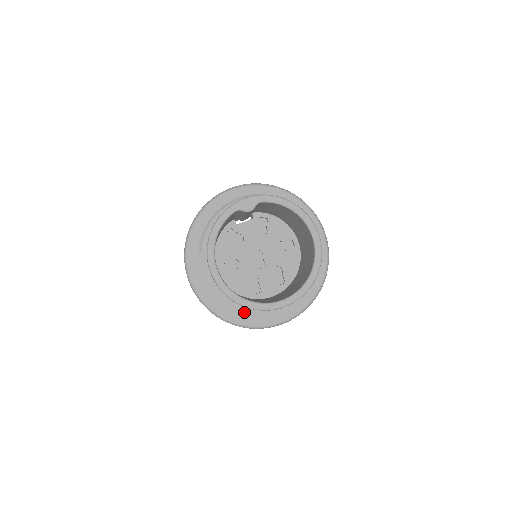
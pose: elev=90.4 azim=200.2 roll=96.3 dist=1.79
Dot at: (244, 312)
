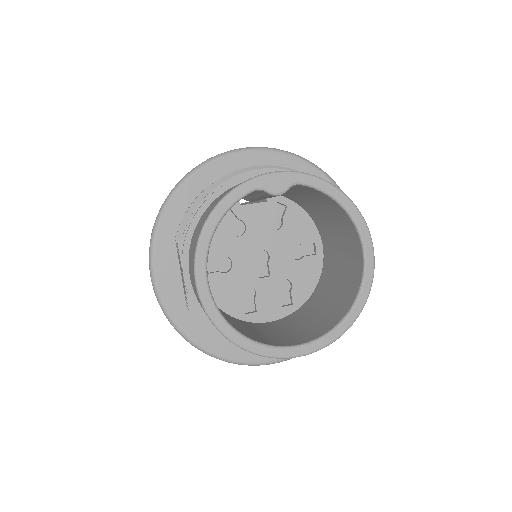
Dot at: (229, 343)
